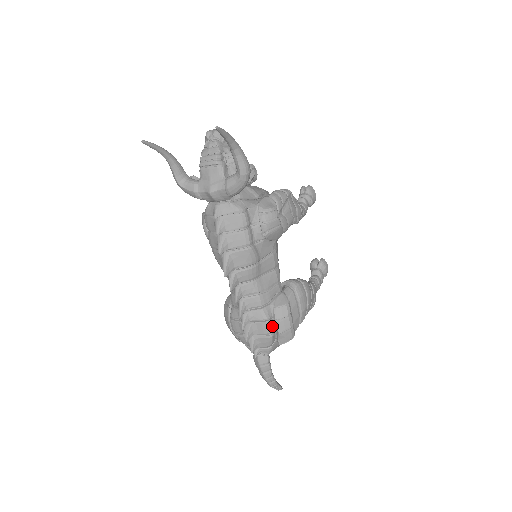
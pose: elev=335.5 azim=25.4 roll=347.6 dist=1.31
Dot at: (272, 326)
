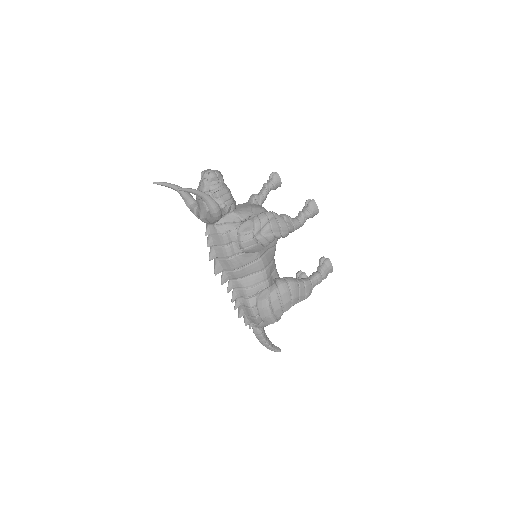
Dot at: (255, 312)
